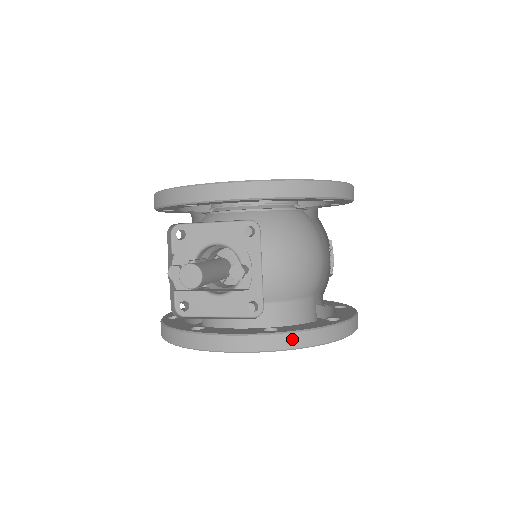
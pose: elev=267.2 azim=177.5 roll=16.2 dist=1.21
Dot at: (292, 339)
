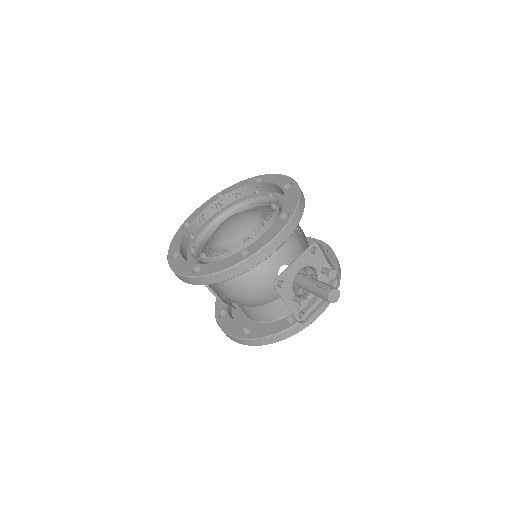
Dot at: occluded
